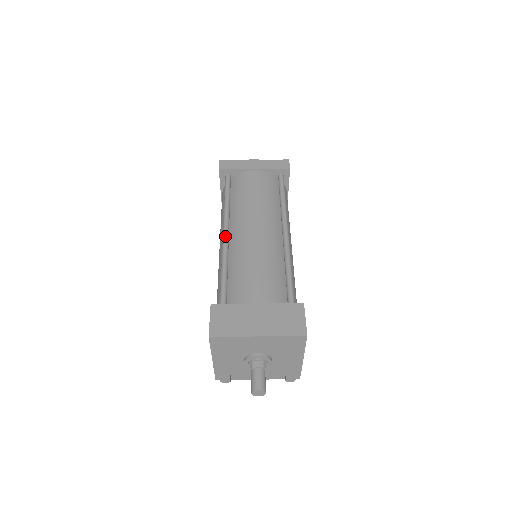
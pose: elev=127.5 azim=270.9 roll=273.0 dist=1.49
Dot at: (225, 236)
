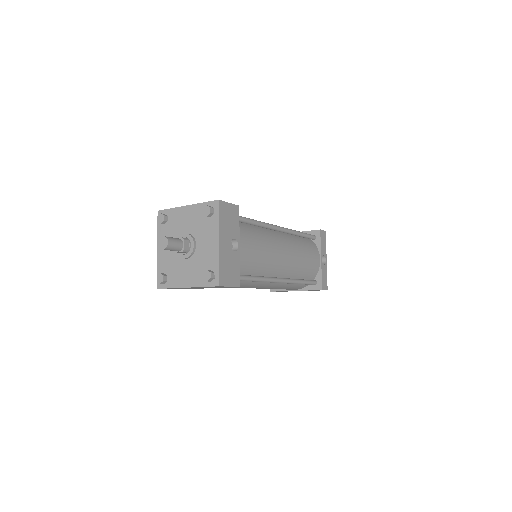
Dot at: occluded
